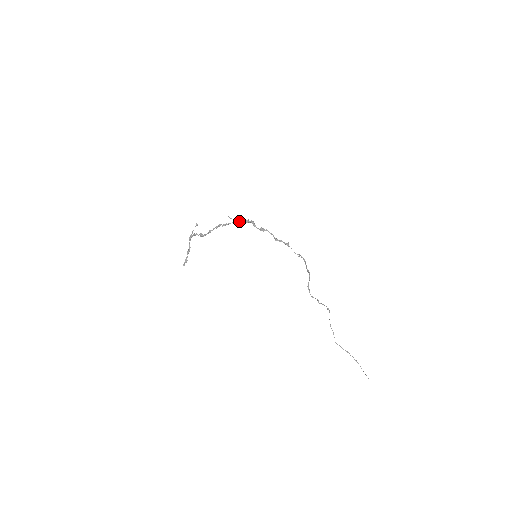
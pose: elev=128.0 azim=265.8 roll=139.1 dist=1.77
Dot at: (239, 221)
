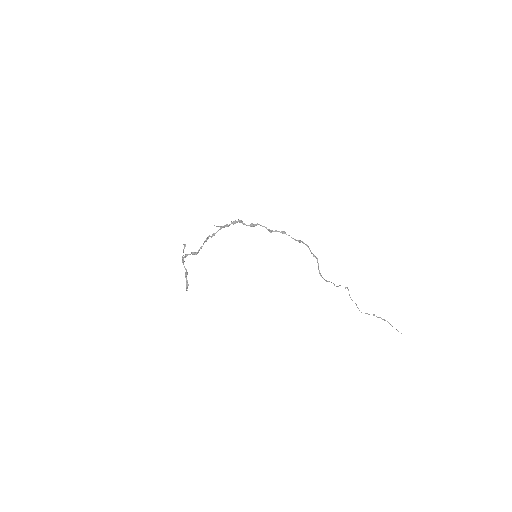
Dot at: (226, 226)
